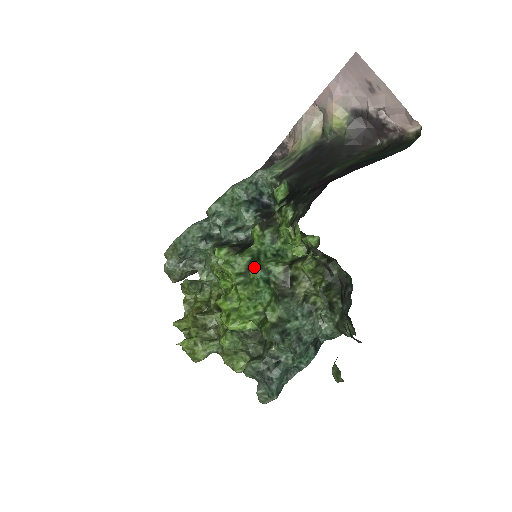
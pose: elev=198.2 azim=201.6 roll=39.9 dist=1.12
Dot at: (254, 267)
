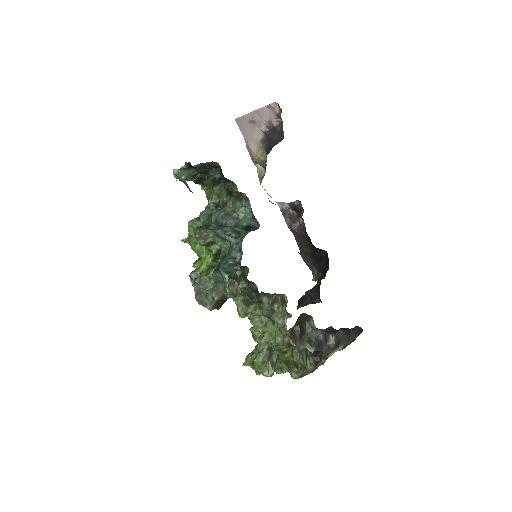
Dot at: occluded
